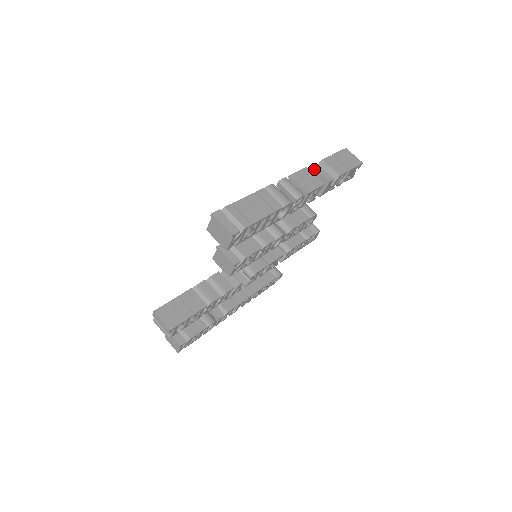
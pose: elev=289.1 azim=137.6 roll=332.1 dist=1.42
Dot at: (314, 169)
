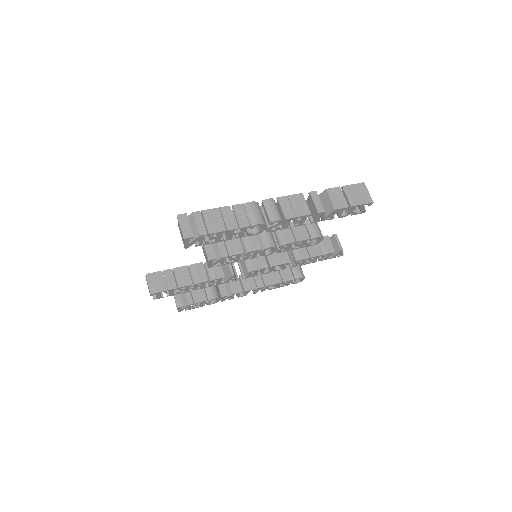
Dot at: (310, 197)
